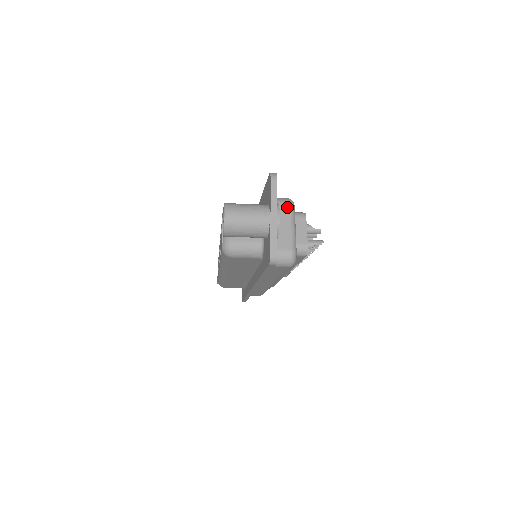
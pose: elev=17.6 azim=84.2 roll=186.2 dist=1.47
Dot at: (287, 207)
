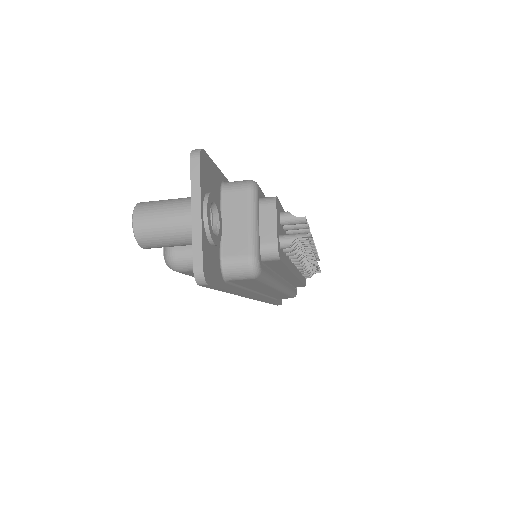
Dot at: (244, 193)
